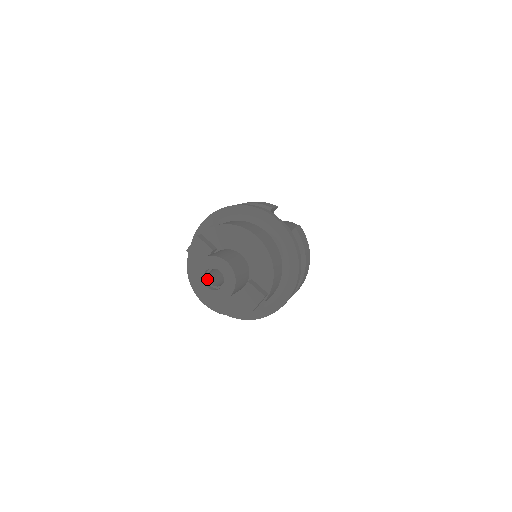
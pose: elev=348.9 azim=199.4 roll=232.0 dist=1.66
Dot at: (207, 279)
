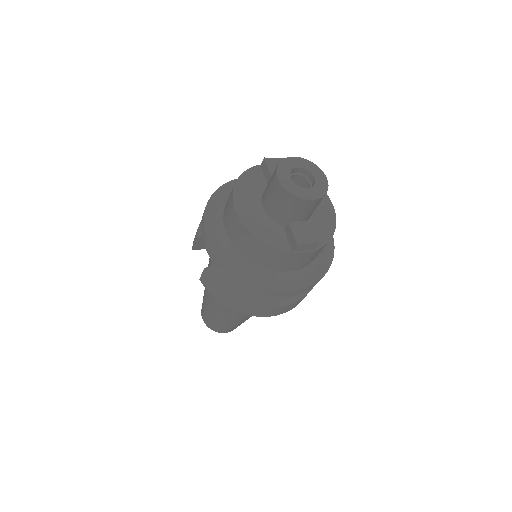
Dot at: occluded
